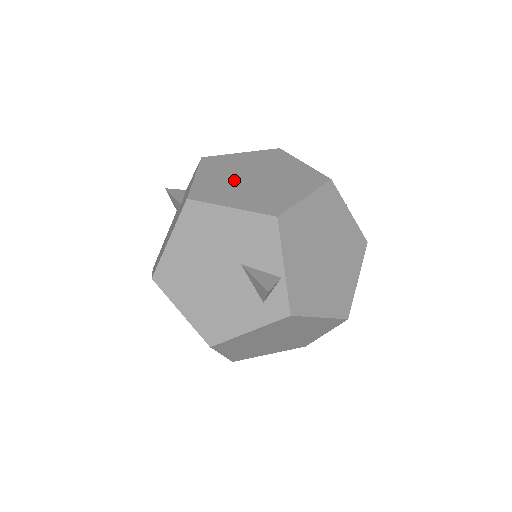
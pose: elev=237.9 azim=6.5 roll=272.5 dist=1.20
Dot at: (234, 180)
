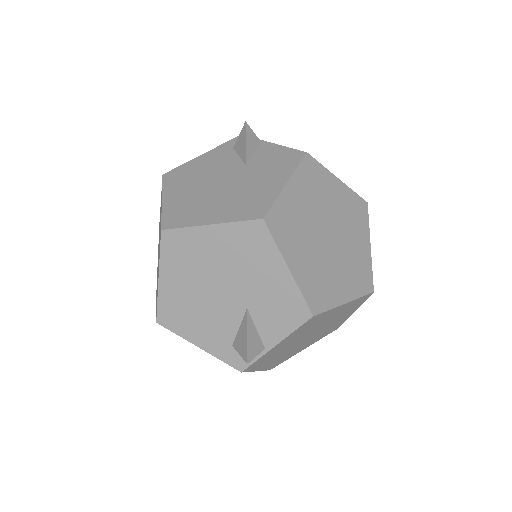
Dot at: (312, 224)
